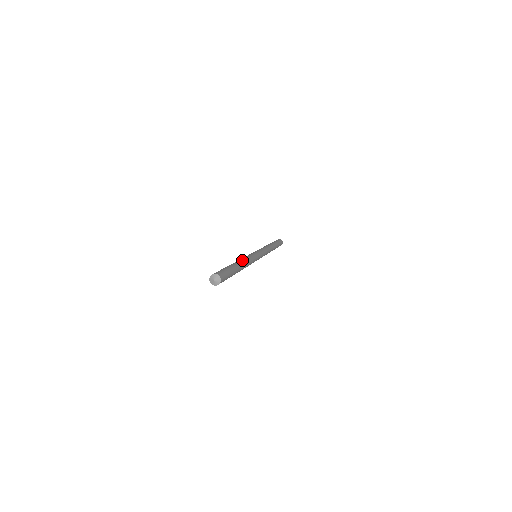
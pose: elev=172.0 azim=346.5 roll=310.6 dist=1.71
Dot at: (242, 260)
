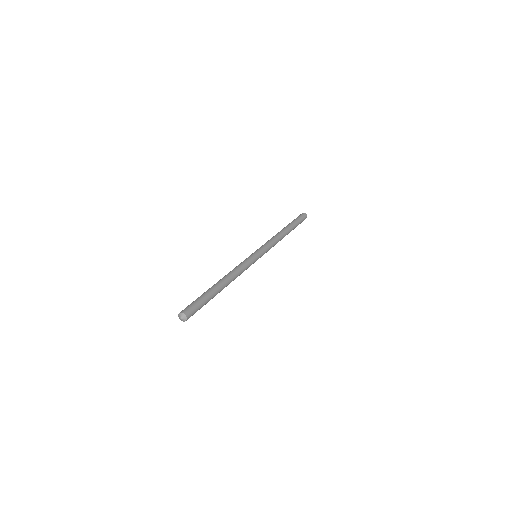
Dot at: (225, 276)
